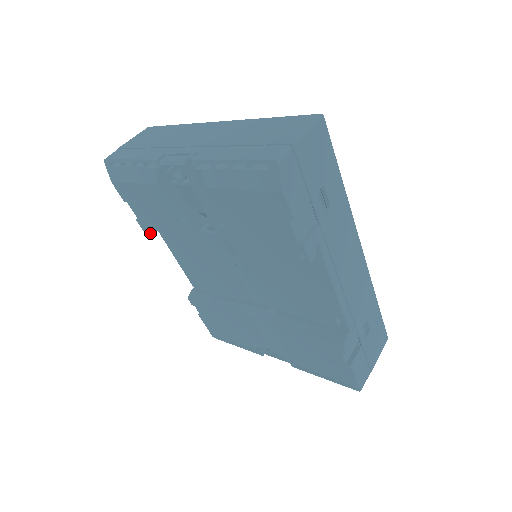
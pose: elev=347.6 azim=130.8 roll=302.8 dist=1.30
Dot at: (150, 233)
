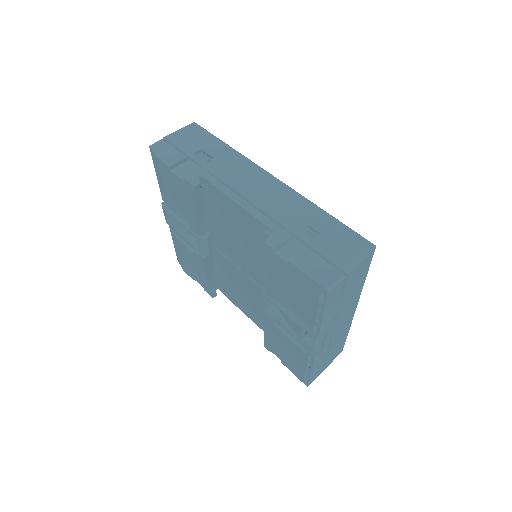
Dot at: (212, 294)
